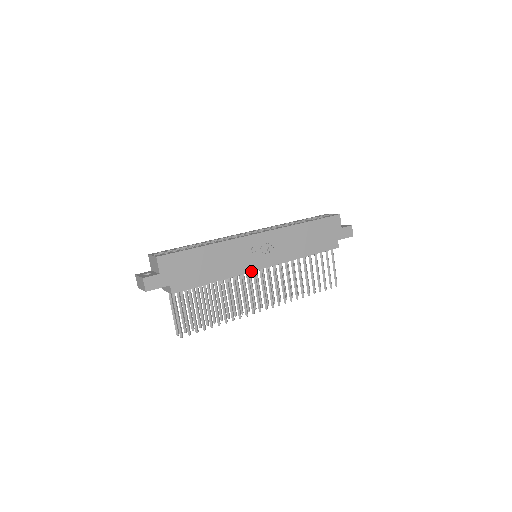
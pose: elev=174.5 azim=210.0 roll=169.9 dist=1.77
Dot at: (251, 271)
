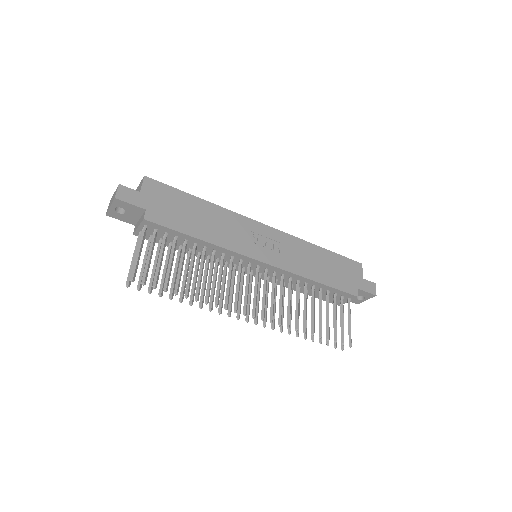
Dot at: (247, 255)
